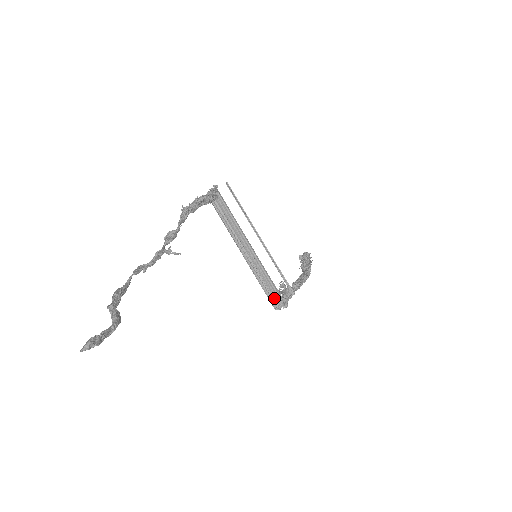
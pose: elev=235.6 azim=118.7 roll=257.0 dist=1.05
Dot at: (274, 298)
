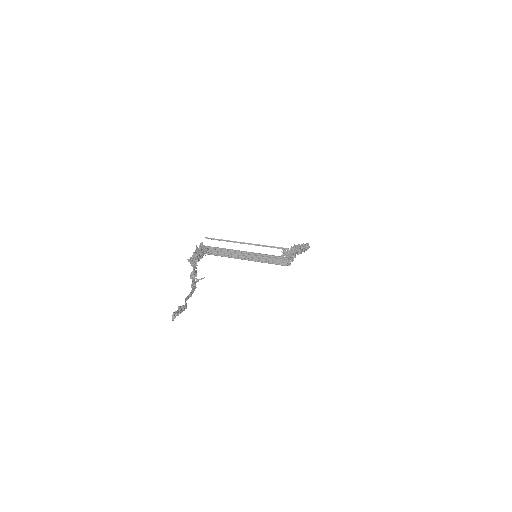
Dot at: (281, 262)
